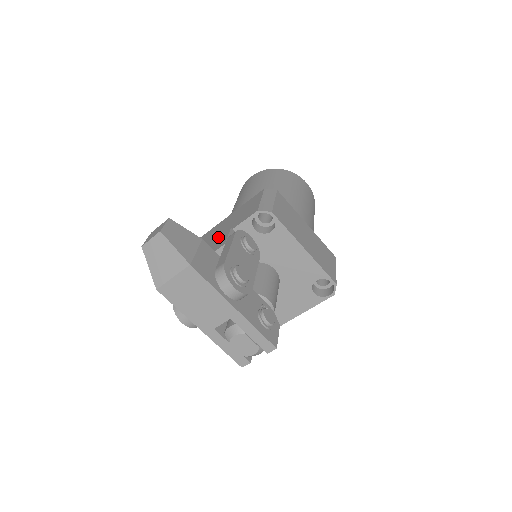
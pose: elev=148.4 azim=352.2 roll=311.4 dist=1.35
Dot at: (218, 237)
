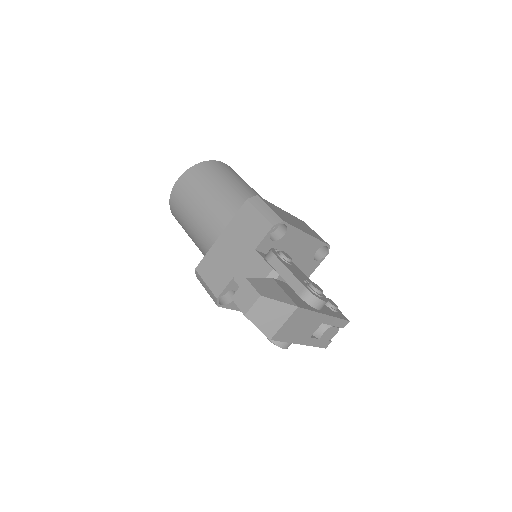
Dot at: (247, 263)
